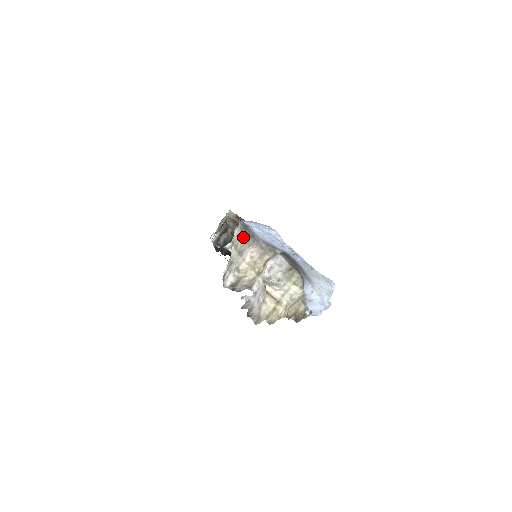
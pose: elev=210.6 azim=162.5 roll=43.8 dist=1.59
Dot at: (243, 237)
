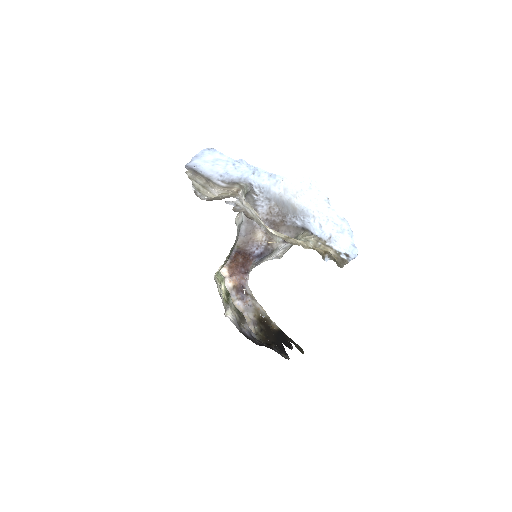
Dot at: (199, 180)
